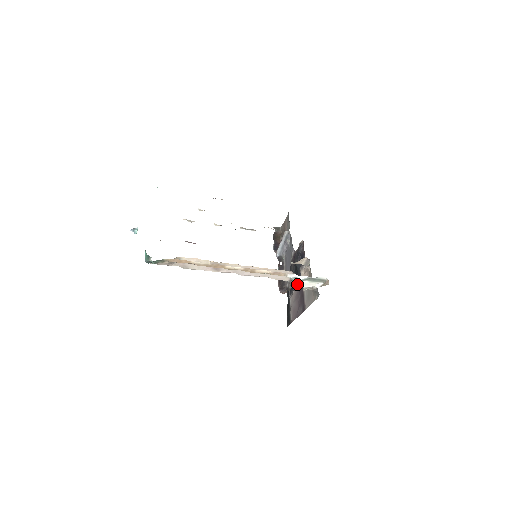
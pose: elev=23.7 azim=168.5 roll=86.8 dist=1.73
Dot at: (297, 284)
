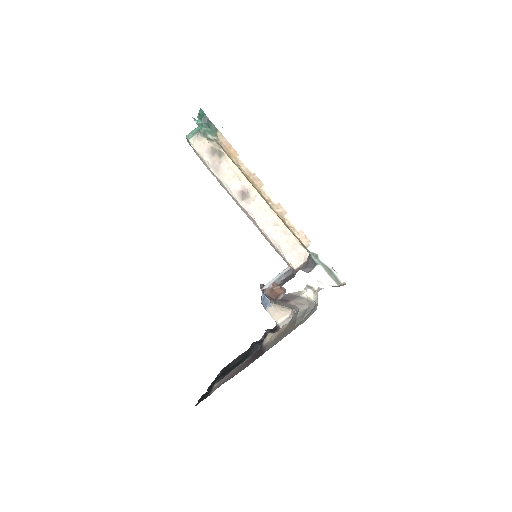
Dot at: (310, 267)
